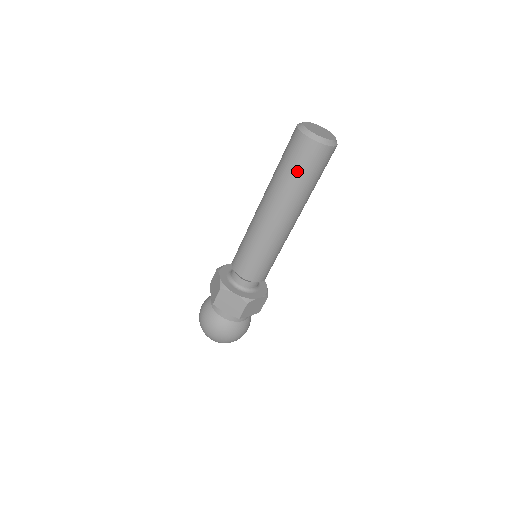
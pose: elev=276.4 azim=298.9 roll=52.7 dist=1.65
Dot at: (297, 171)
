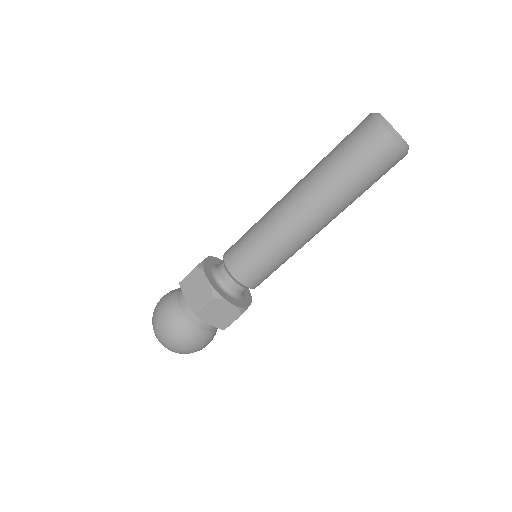
Dot at: (346, 155)
